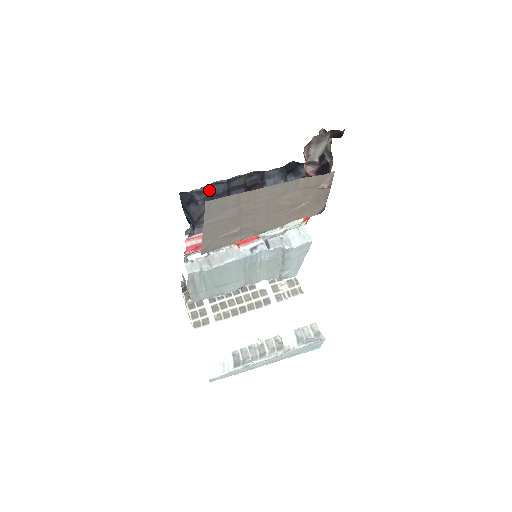
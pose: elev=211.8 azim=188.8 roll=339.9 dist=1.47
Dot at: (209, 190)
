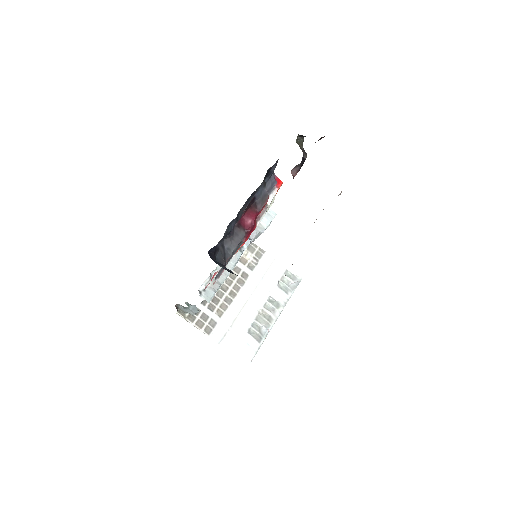
Dot at: (226, 233)
